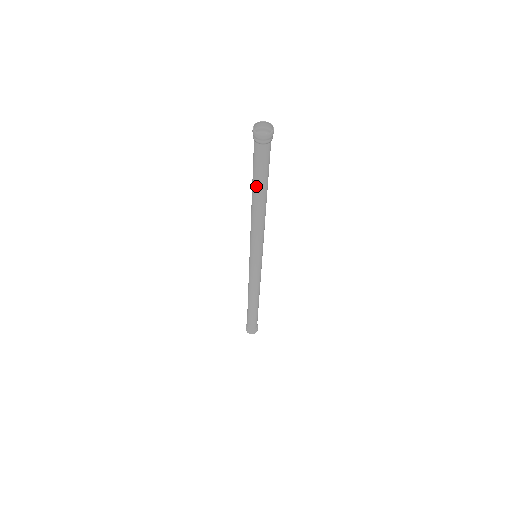
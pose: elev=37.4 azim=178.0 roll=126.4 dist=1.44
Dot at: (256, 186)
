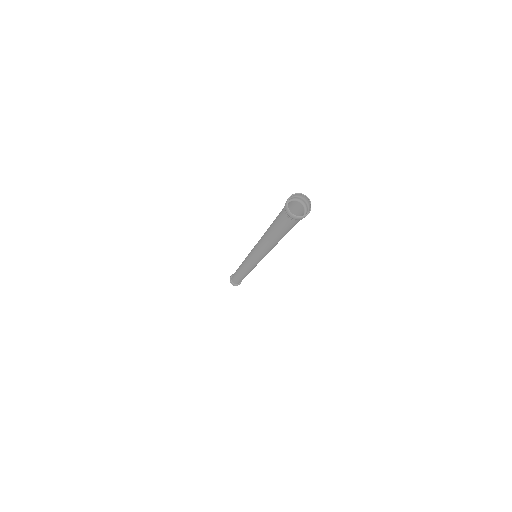
Dot at: (272, 231)
